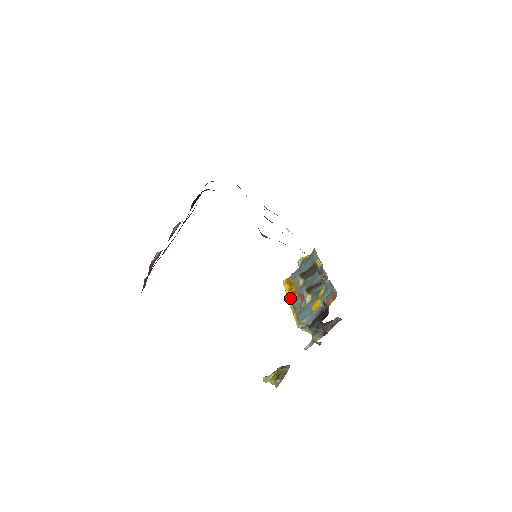
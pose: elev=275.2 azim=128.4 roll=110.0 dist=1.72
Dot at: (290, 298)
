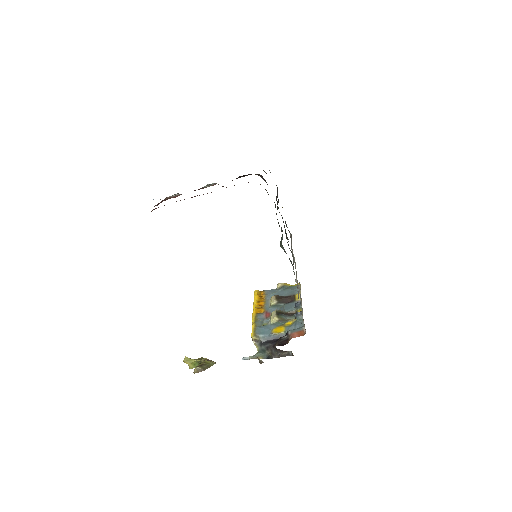
Dot at: (256, 309)
